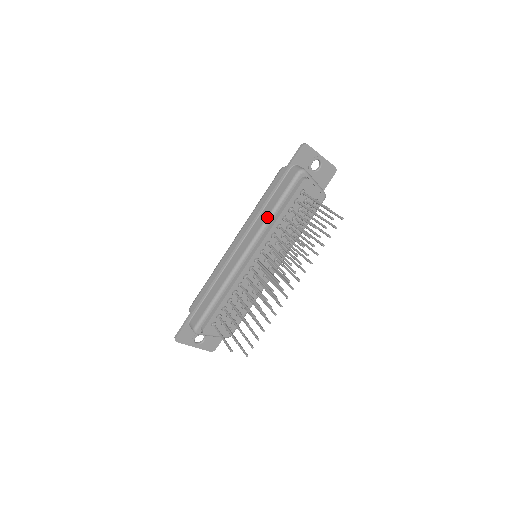
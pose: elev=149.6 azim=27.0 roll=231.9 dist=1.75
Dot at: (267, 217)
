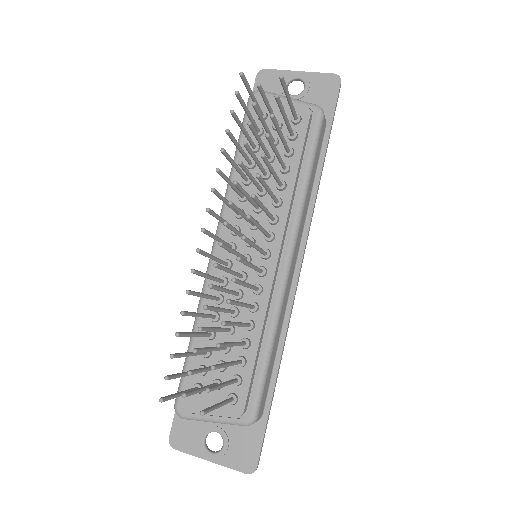
Dot at: occluded
